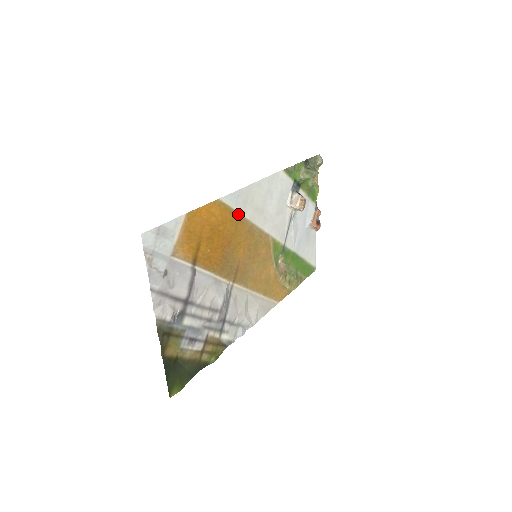
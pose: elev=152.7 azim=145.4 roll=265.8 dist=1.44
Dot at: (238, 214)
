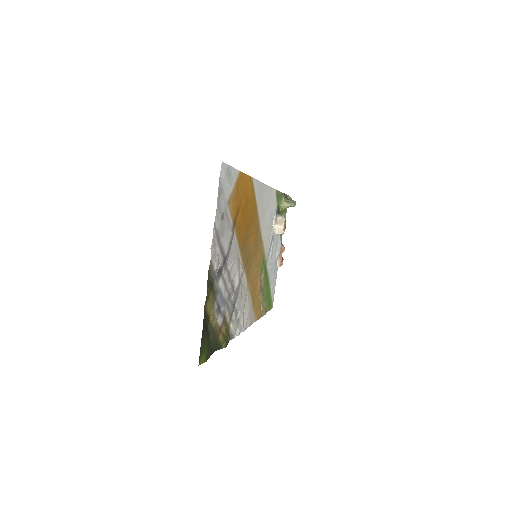
Dot at: (256, 204)
